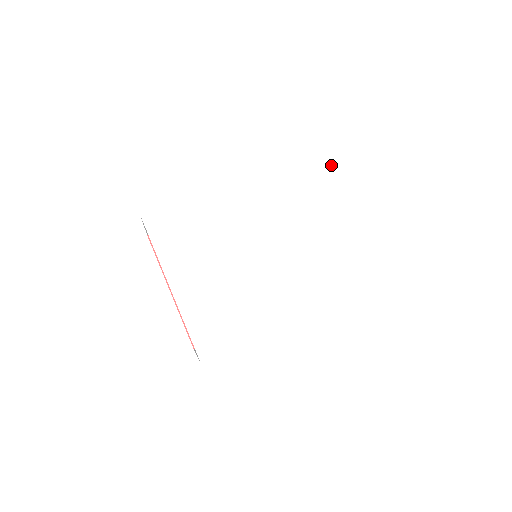
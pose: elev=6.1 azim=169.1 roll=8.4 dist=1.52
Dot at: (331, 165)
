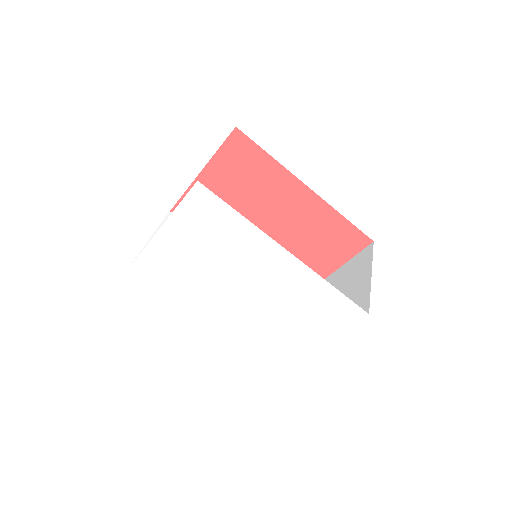
Dot at: (354, 321)
